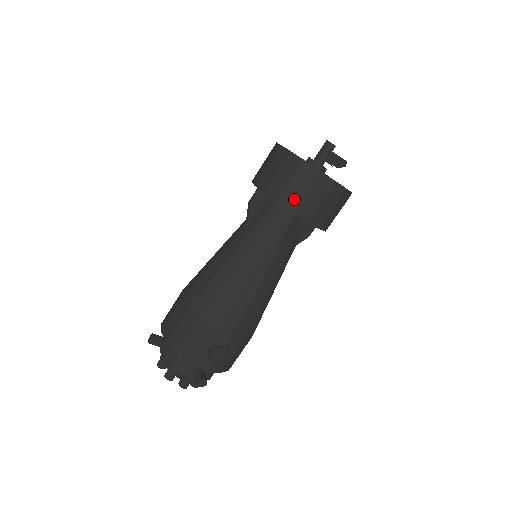
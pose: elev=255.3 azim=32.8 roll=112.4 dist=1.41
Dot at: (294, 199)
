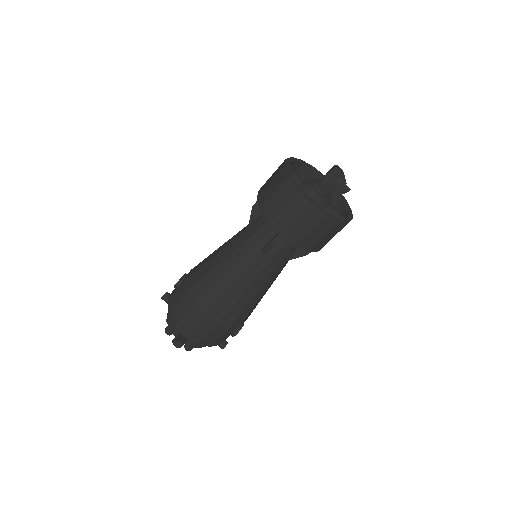
Dot at: (322, 245)
